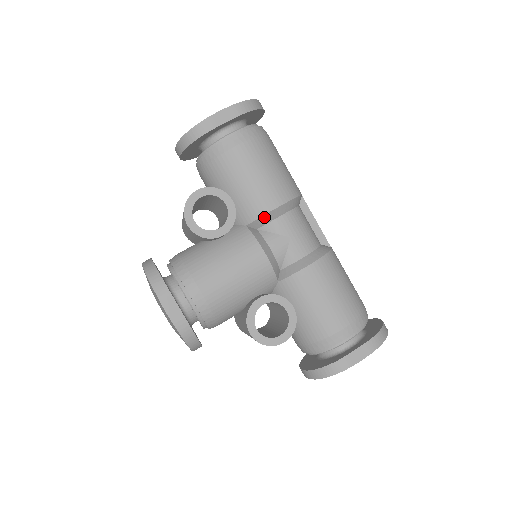
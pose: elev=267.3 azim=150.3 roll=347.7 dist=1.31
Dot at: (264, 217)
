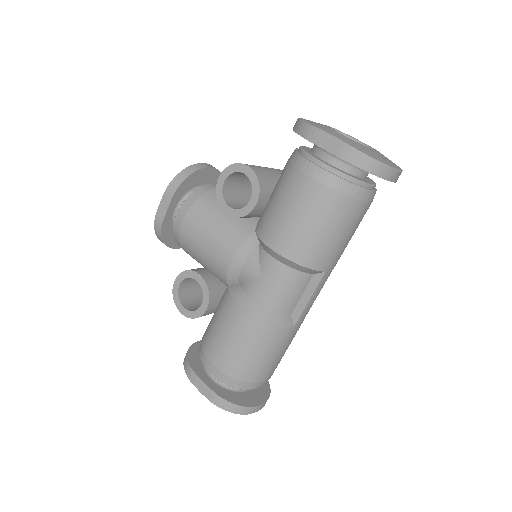
Dot at: (262, 242)
